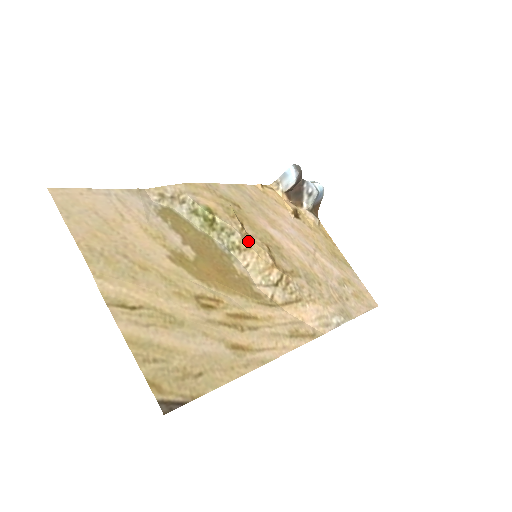
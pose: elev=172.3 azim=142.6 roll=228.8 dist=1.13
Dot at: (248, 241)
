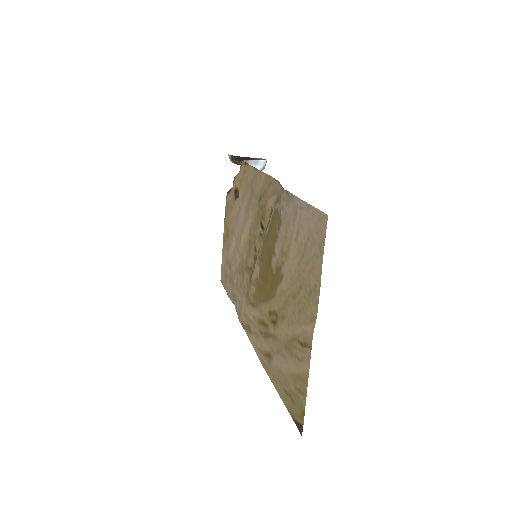
Dot at: occluded
